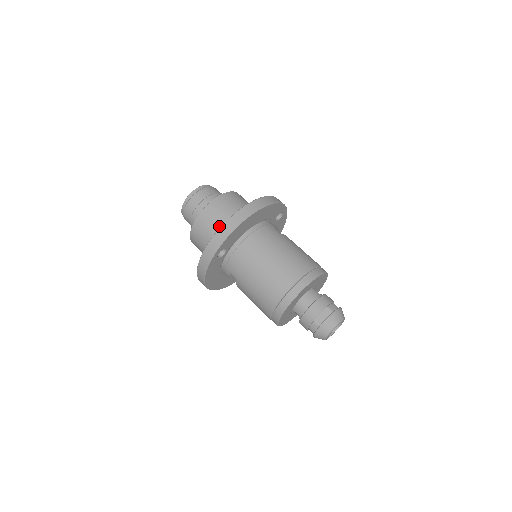
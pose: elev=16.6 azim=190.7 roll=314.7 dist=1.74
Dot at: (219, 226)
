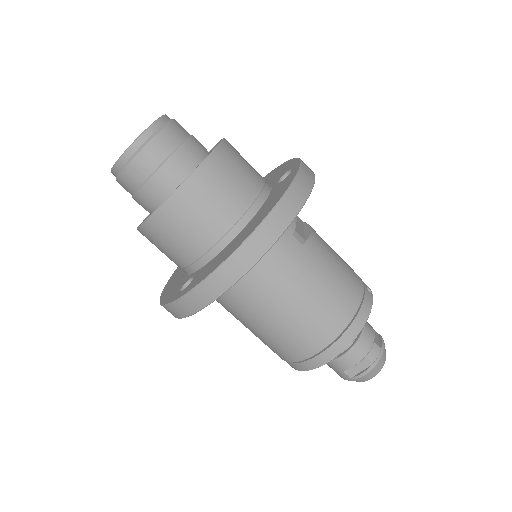
Dot at: (192, 245)
